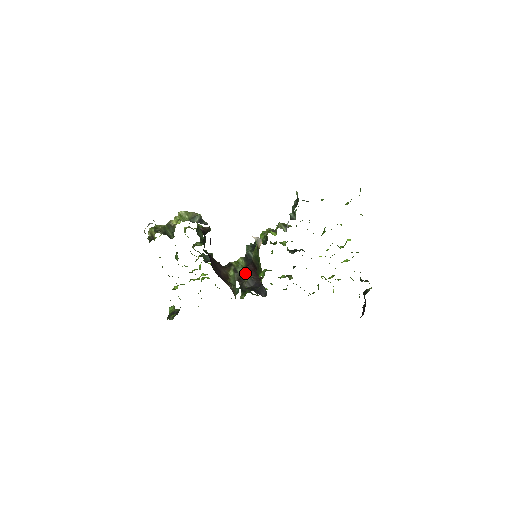
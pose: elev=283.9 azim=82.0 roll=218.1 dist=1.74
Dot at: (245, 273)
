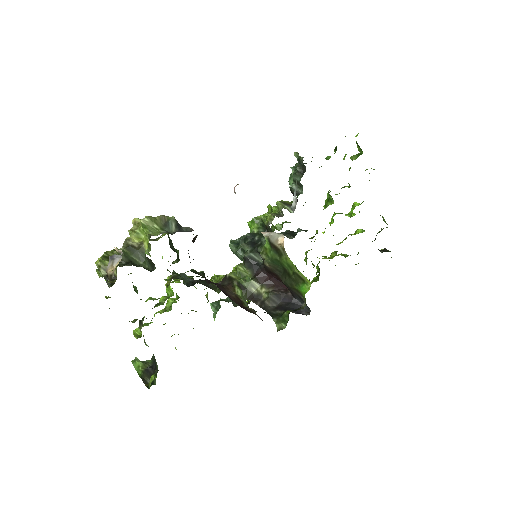
Dot at: (258, 286)
